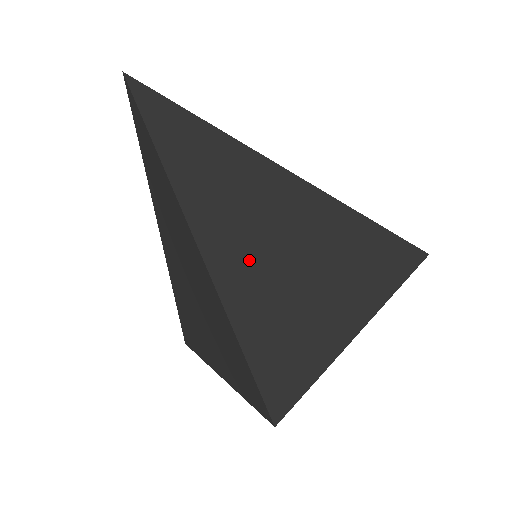
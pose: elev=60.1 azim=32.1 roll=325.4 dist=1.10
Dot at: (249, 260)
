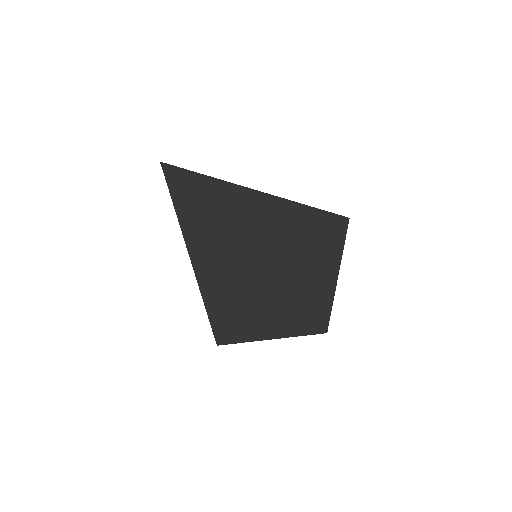
Dot at: (216, 281)
